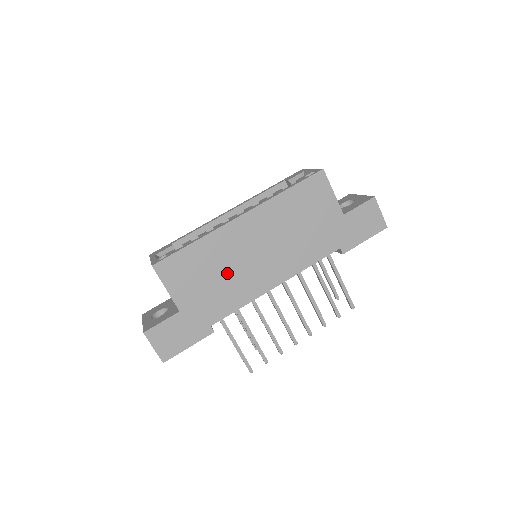
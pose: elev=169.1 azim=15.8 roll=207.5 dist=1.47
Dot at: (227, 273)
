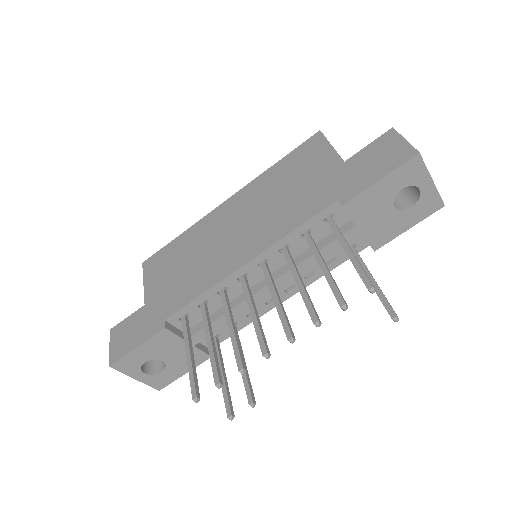
Dot at: (198, 258)
